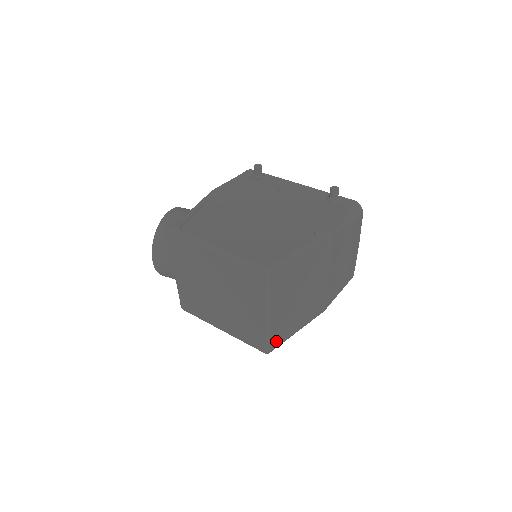
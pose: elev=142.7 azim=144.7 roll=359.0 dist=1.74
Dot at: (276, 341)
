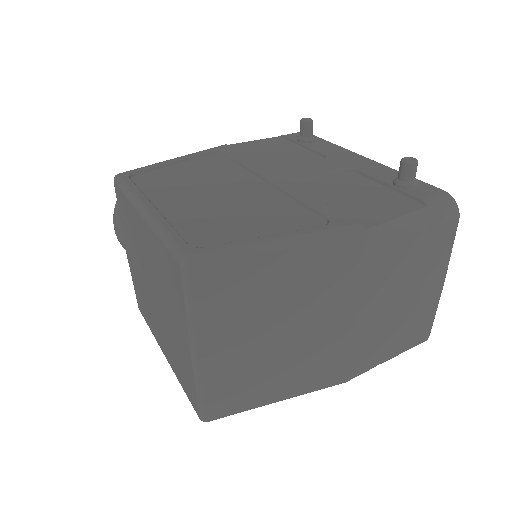
Dot at: (222, 405)
